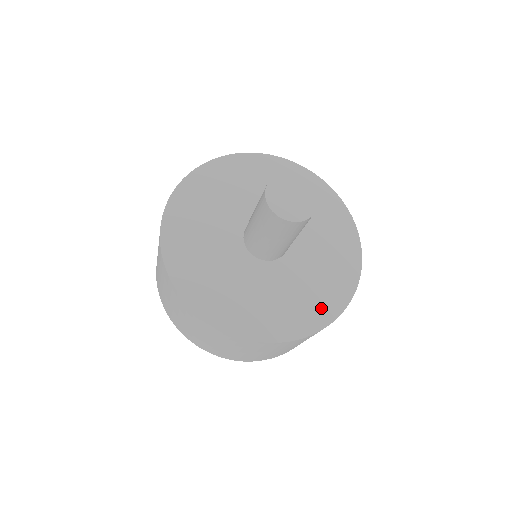
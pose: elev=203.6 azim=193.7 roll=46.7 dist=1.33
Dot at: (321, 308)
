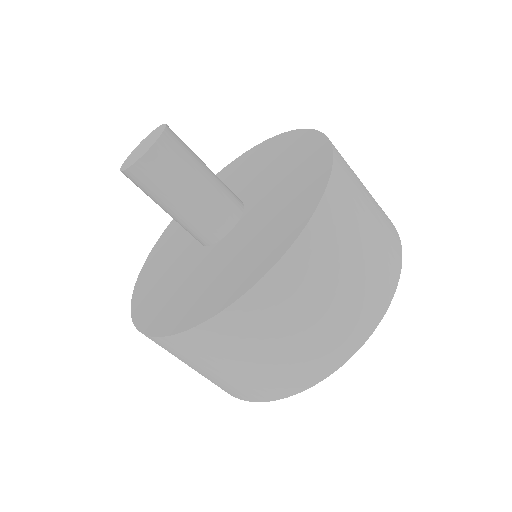
Dot at: (311, 161)
